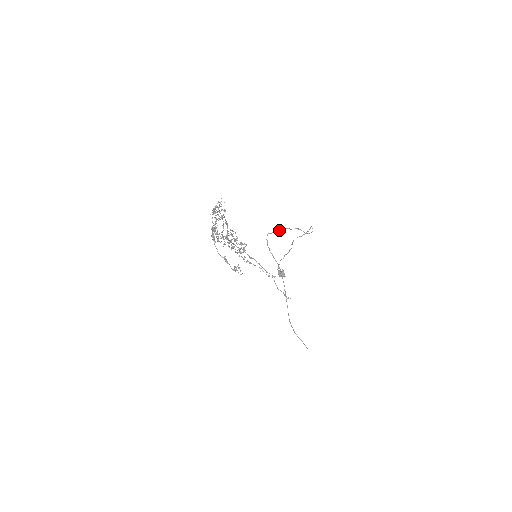
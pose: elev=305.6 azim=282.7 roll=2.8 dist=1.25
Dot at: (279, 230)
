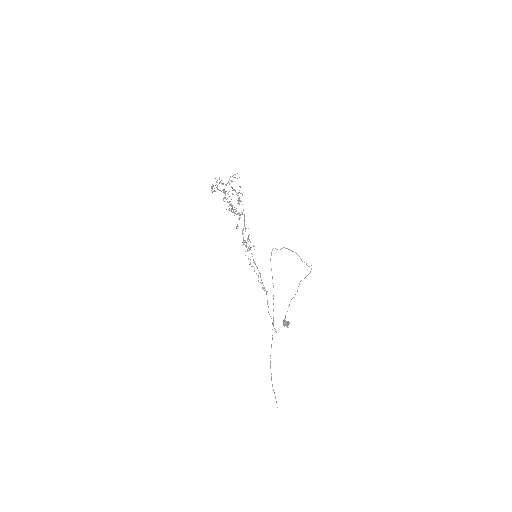
Dot at: occluded
